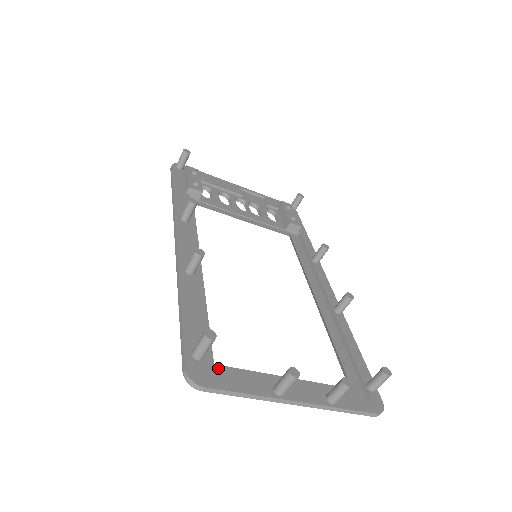
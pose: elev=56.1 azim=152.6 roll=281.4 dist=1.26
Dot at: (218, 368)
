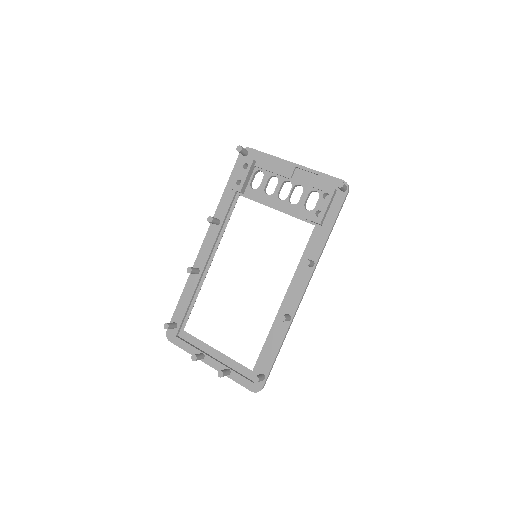
Dot at: (184, 333)
